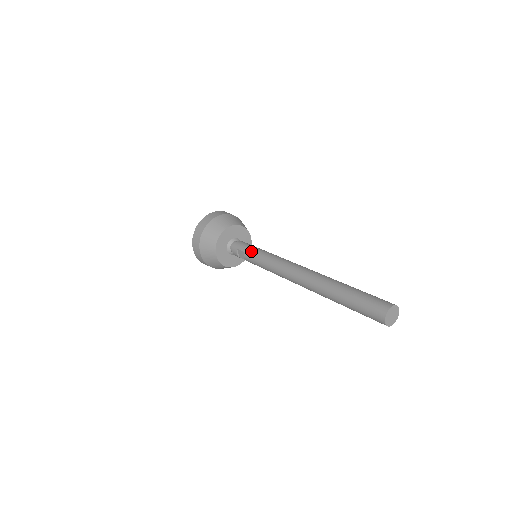
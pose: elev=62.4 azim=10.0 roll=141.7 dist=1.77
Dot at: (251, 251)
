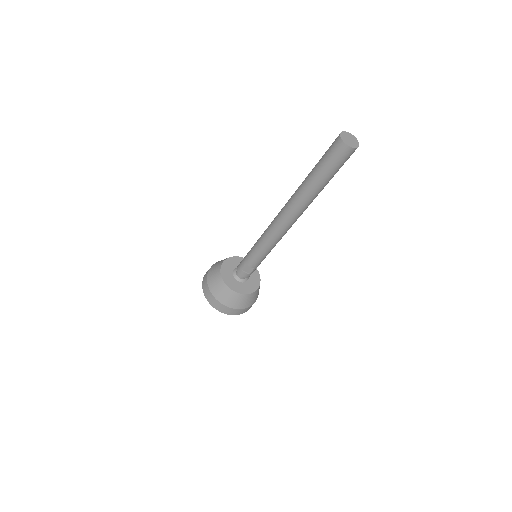
Dot at: (248, 256)
